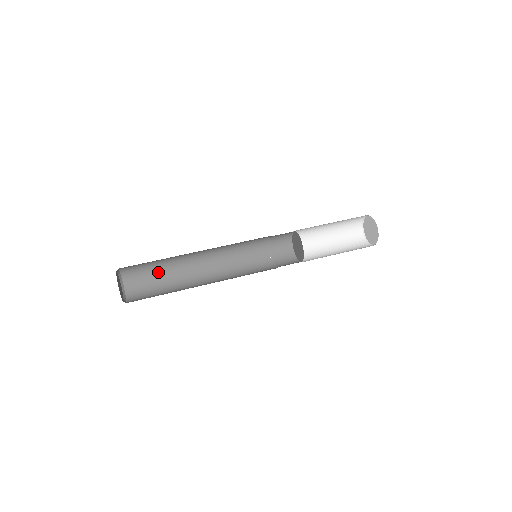
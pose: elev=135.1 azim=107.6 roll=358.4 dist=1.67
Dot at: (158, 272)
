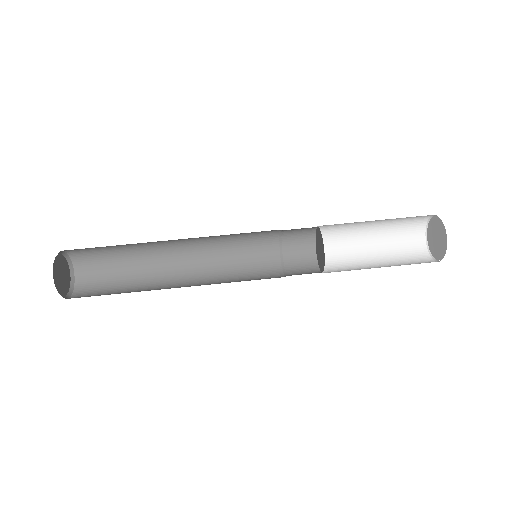
Dot at: (123, 273)
